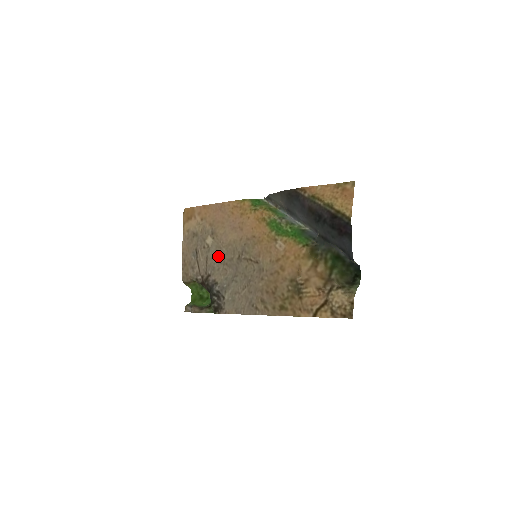
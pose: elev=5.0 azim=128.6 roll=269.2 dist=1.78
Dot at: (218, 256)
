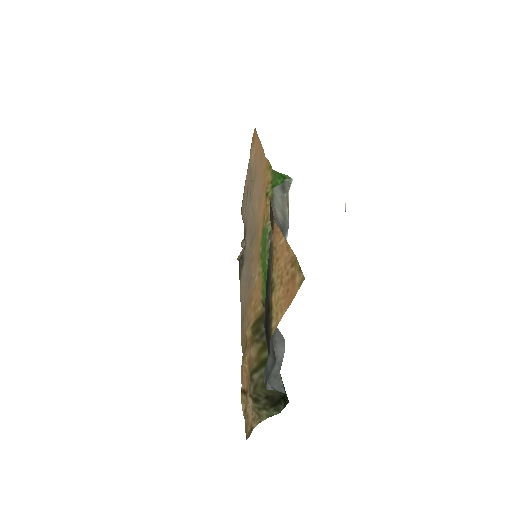
Dot at: (250, 218)
